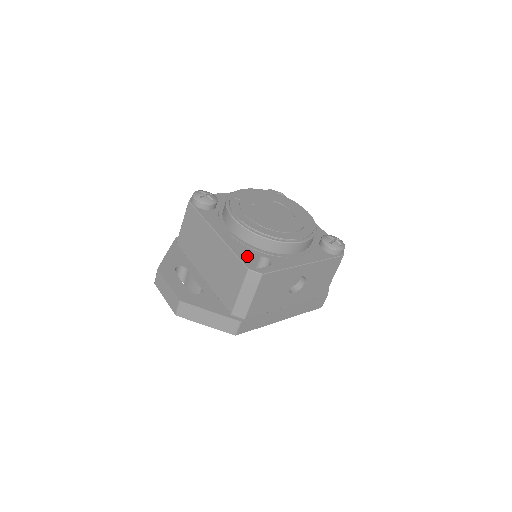
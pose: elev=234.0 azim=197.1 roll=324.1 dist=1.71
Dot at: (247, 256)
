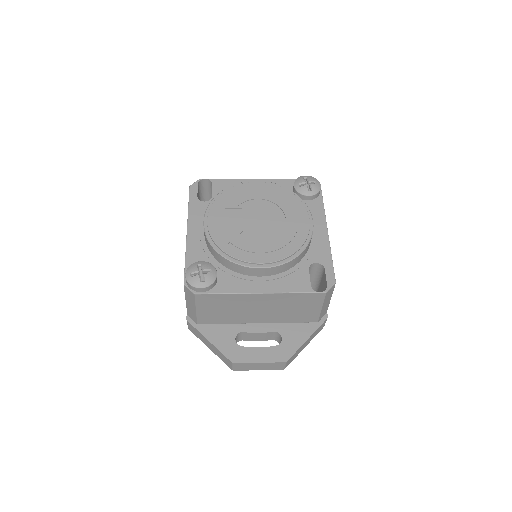
Dot at: (306, 282)
